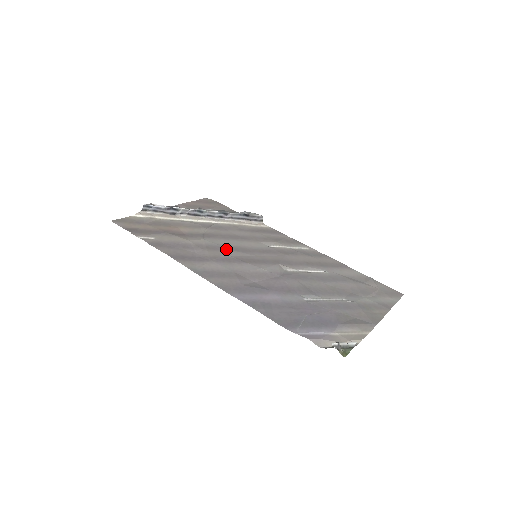
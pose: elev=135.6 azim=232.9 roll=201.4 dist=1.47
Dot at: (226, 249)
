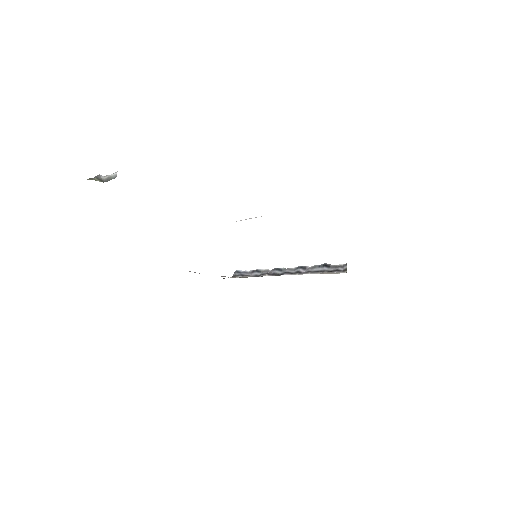
Dot at: occluded
